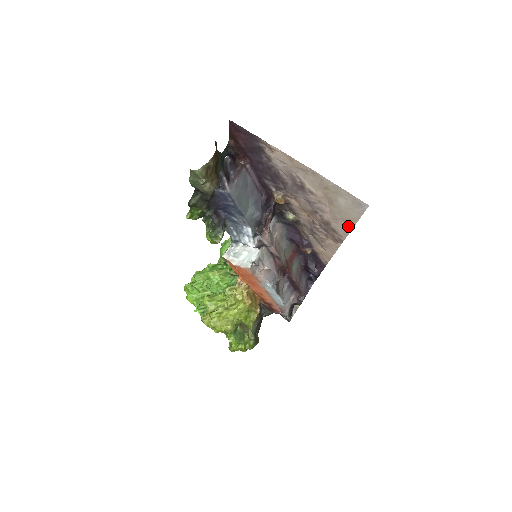
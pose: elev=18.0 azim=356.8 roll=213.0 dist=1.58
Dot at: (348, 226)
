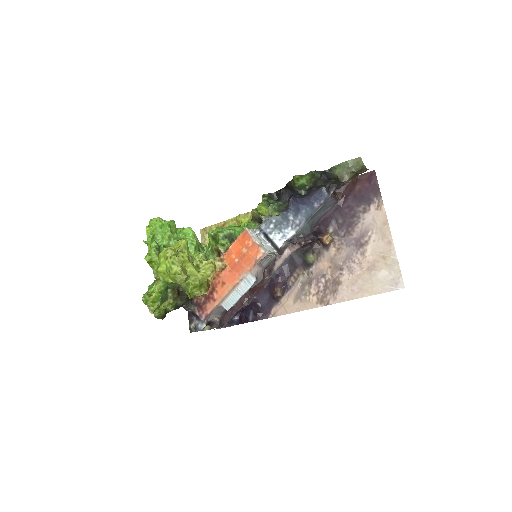
Dot at: (356, 295)
